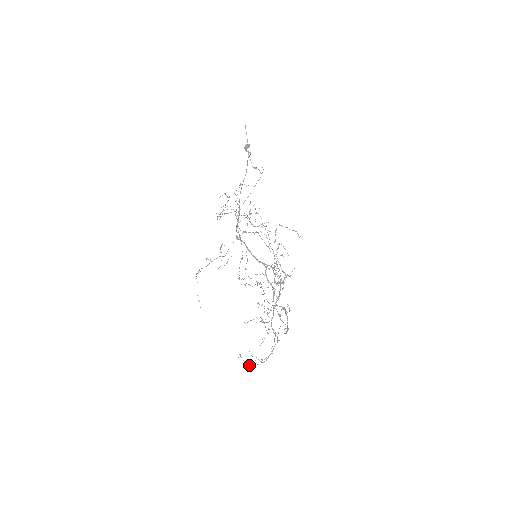
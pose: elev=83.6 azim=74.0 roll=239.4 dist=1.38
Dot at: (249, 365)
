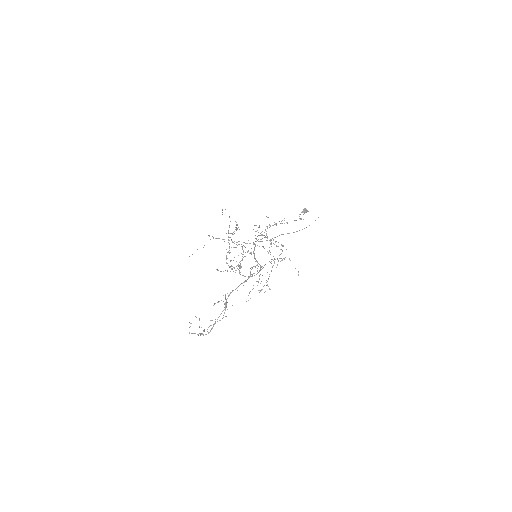
Dot at: occluded
